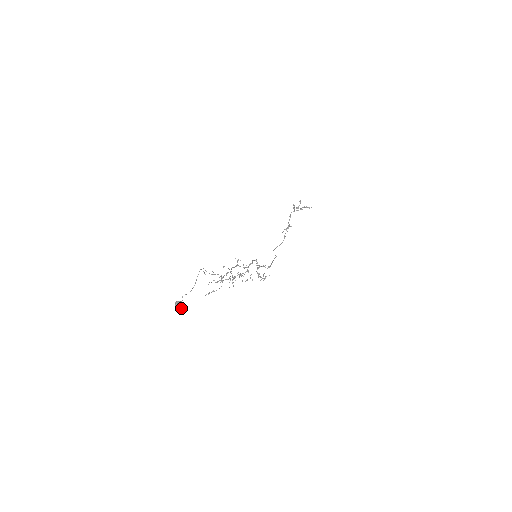
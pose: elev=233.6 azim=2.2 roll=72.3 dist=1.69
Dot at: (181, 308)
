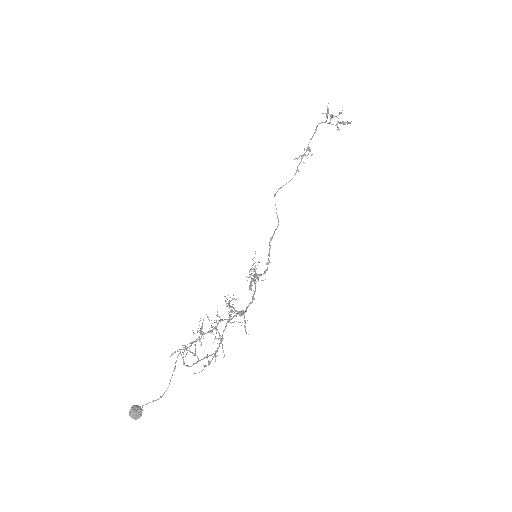
Dot at: (138, 417)
